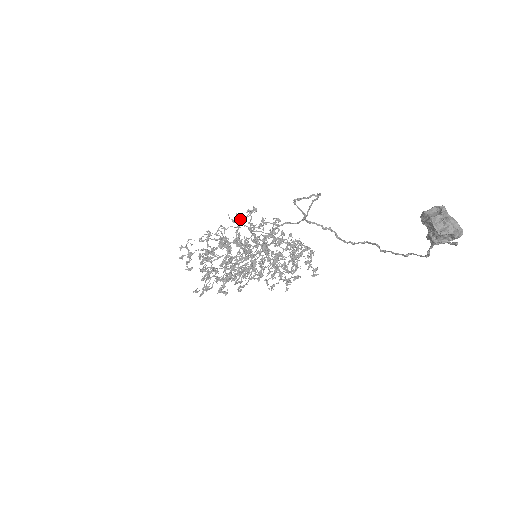
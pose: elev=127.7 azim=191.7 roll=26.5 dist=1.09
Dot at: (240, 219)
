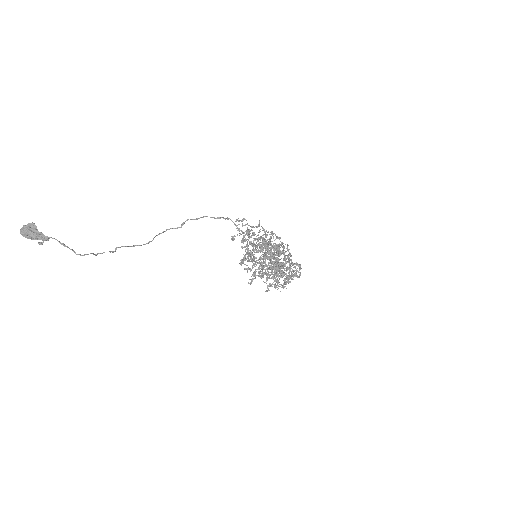
Dot at: (245, 225)
